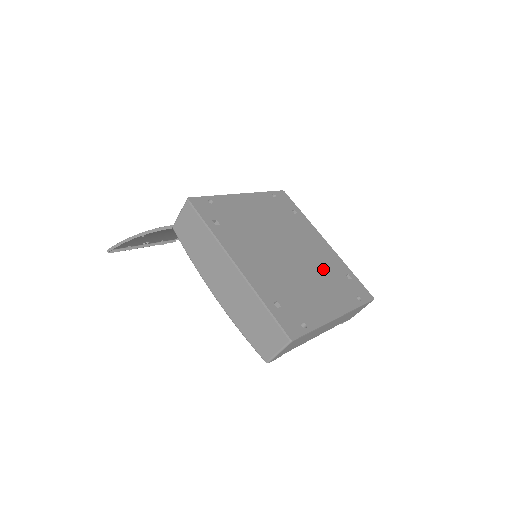
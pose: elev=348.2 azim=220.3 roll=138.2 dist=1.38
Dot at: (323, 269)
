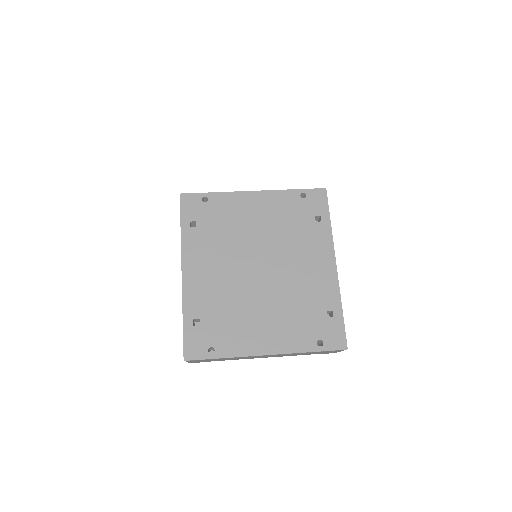
Dot at: (296, 297)
